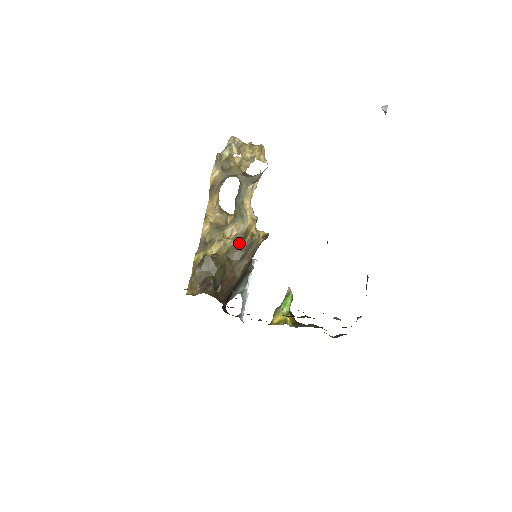
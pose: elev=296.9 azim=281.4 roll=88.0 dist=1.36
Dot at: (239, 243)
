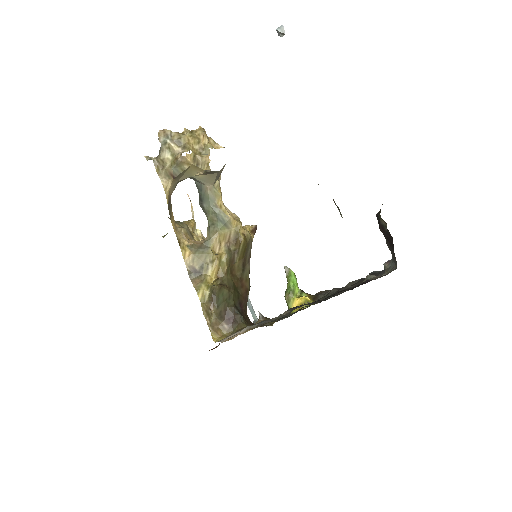
Dot at: (234, 252)
